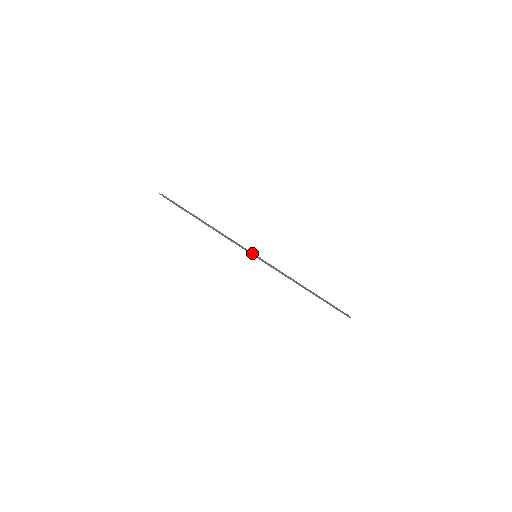
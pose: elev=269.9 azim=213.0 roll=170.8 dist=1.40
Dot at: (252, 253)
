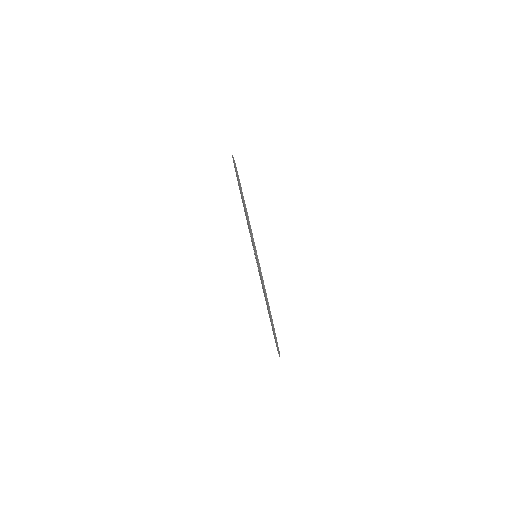
Dot at: (251, 229)
